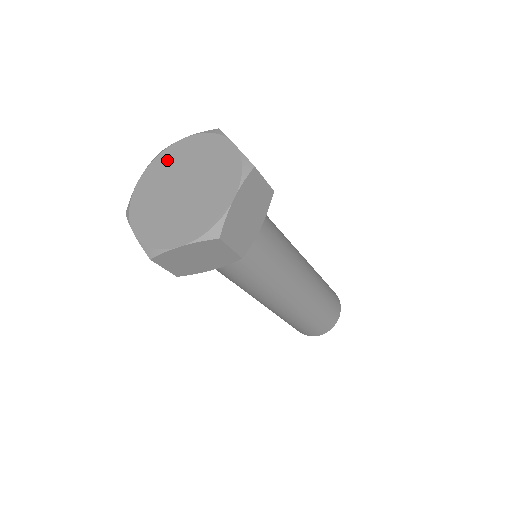
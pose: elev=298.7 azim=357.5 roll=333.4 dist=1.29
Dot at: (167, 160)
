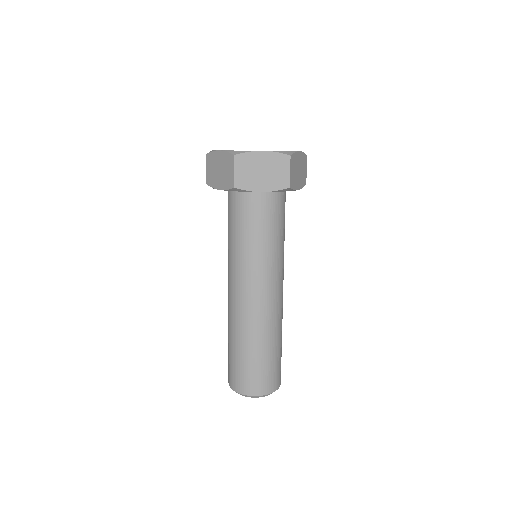
Dot at: occluded
